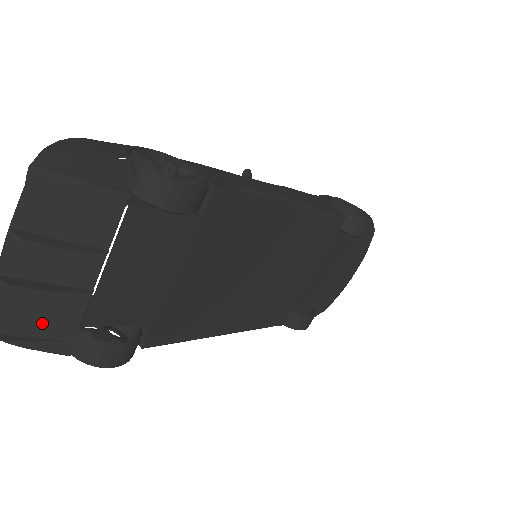
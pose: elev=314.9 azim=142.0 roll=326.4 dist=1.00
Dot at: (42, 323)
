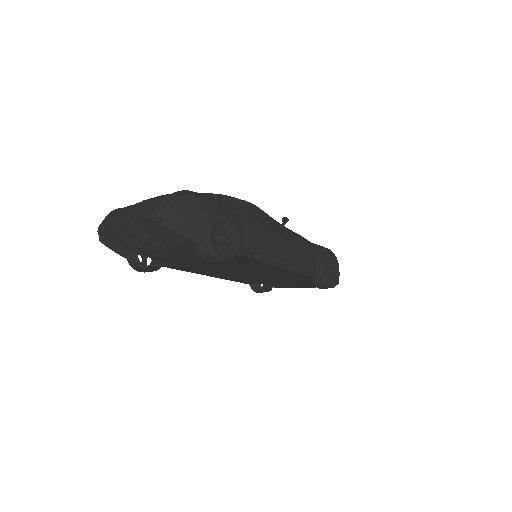
Dot at: (121, 244)
